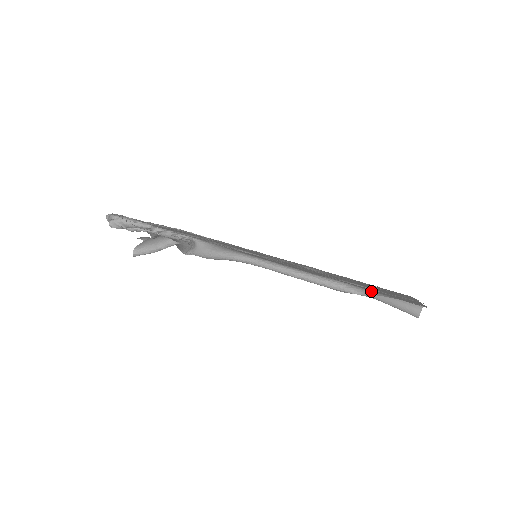
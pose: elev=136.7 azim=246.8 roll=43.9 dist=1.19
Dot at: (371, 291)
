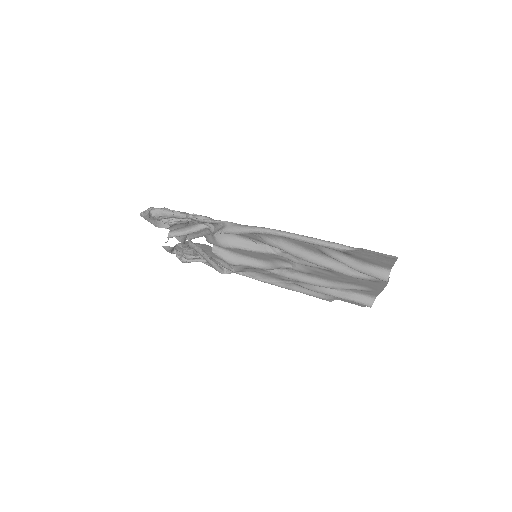
Dot at: (360, 249)
